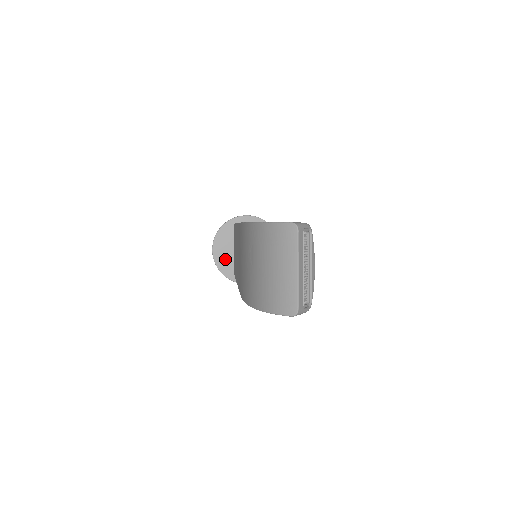
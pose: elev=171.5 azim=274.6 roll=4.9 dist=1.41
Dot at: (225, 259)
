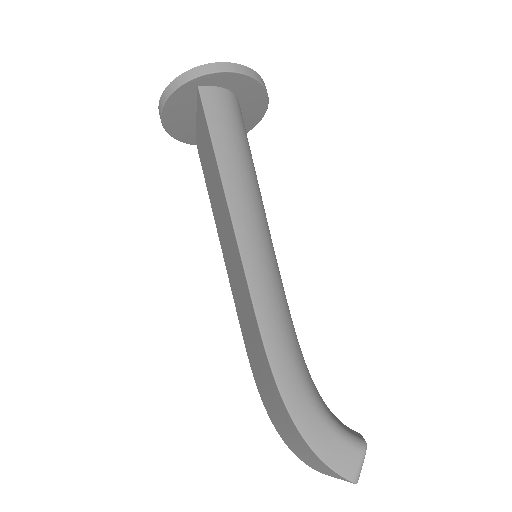
Dot at: (181, 126)
